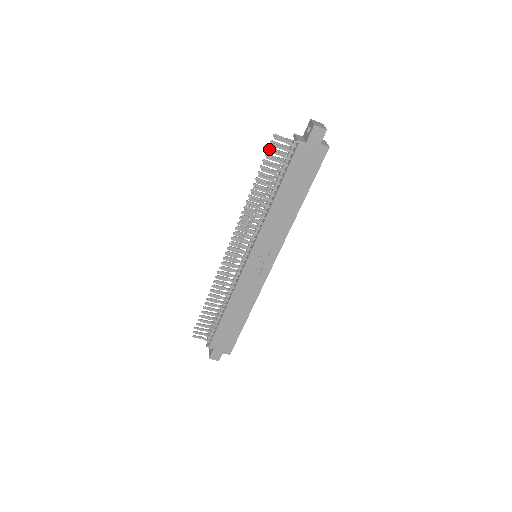
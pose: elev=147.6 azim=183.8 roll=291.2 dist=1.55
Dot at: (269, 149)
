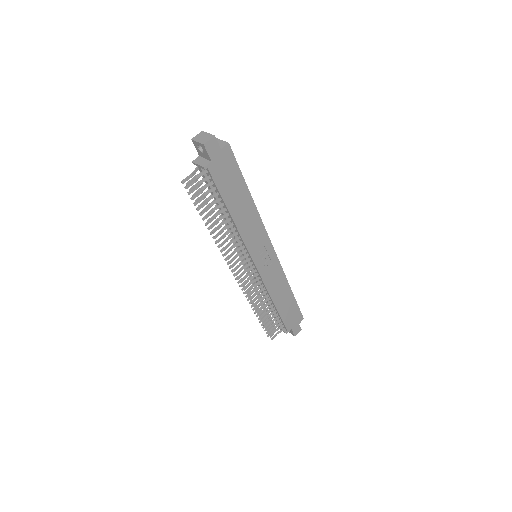
Dot at: (192, 195)
